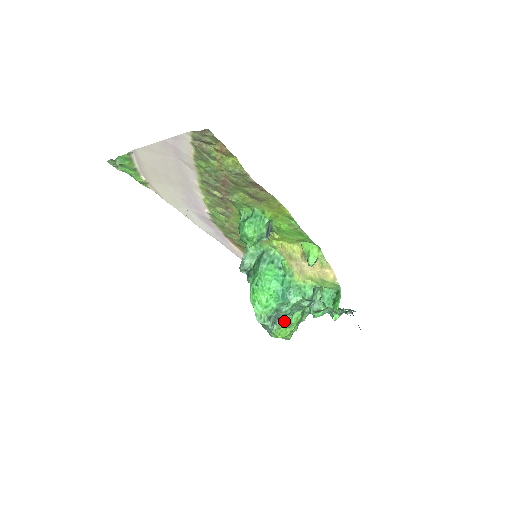
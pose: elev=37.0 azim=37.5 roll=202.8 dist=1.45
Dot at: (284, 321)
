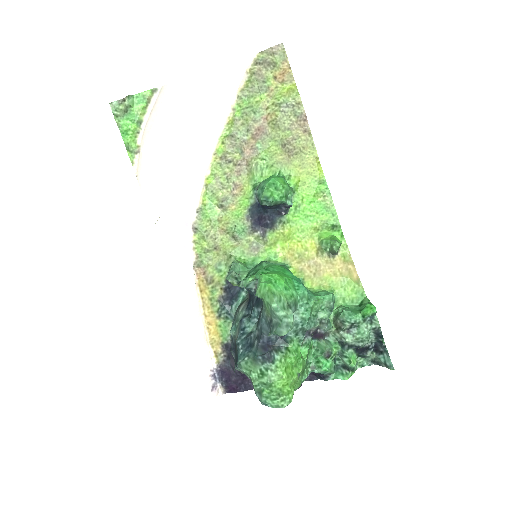
Dot at: (292, 347)
